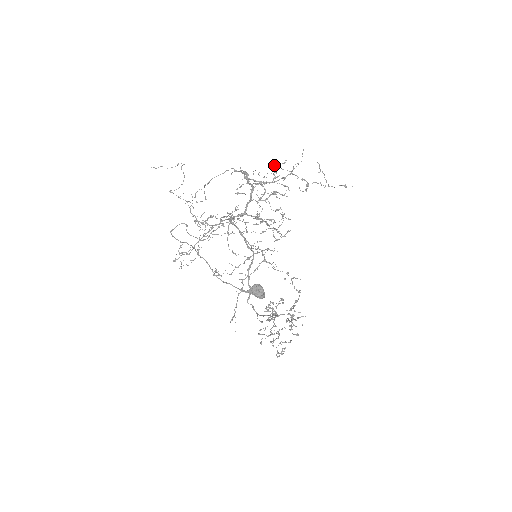
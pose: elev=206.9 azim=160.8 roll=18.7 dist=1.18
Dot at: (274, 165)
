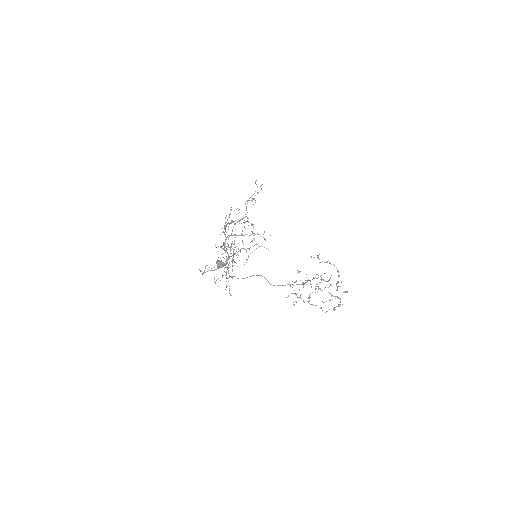
Dot at: occluded
